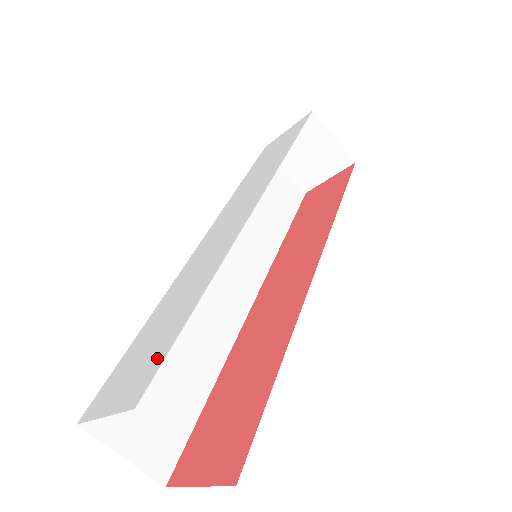
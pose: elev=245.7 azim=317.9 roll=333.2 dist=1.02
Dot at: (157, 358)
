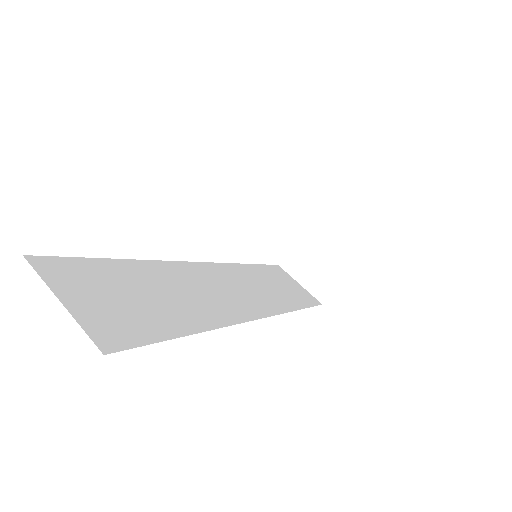
Dot at: occluded
